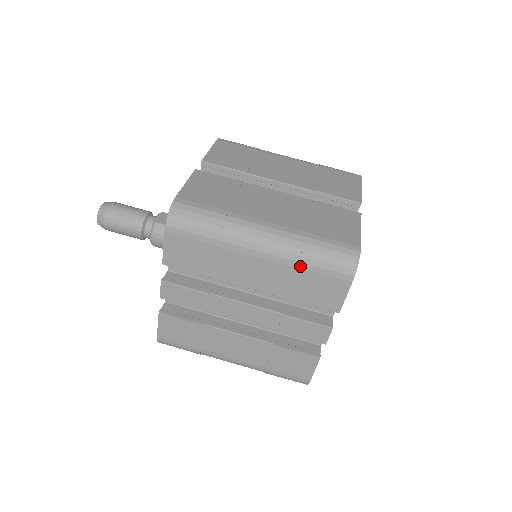
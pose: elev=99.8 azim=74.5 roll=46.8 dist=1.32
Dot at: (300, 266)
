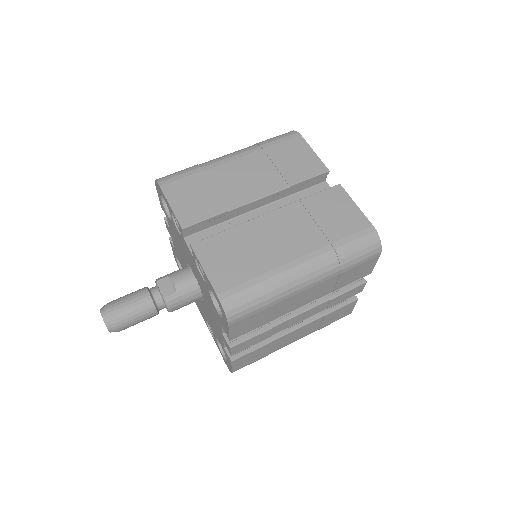
Dot at: (342, 272)
